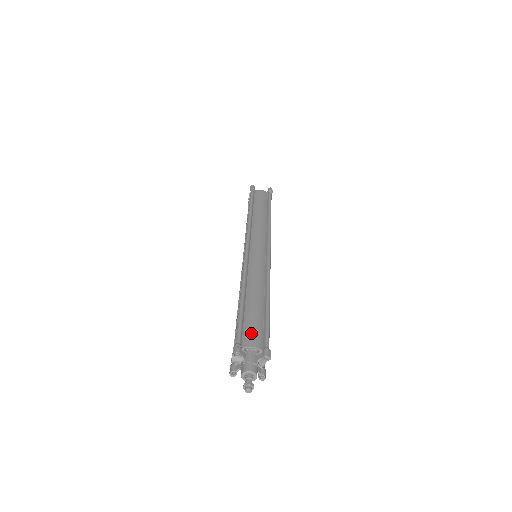
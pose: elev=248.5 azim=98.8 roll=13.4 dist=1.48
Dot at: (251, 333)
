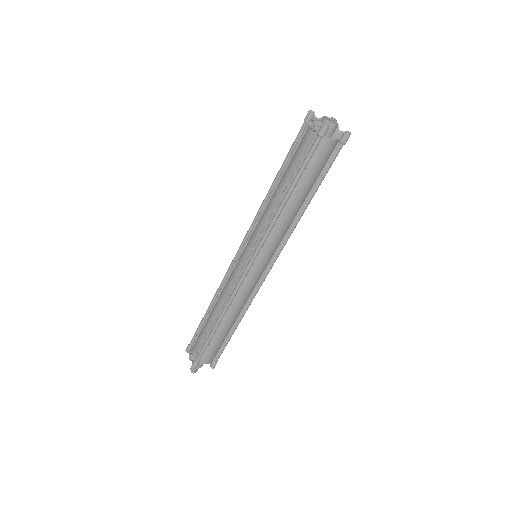
Dot at: (210, 355)
